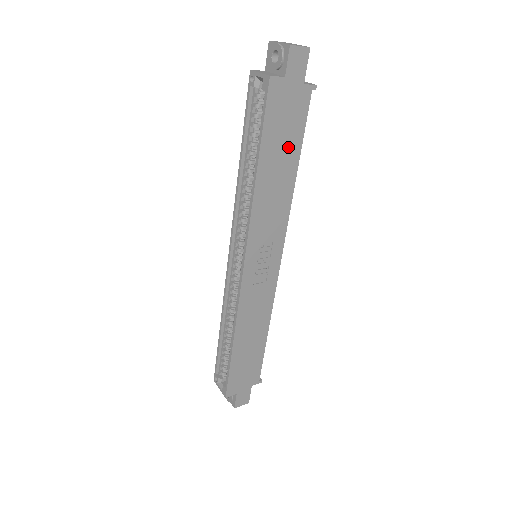
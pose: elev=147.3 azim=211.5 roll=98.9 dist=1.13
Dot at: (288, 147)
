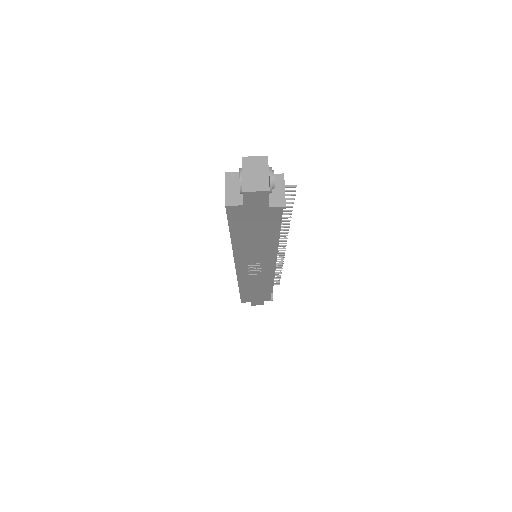
Dot at: (262, 231)
